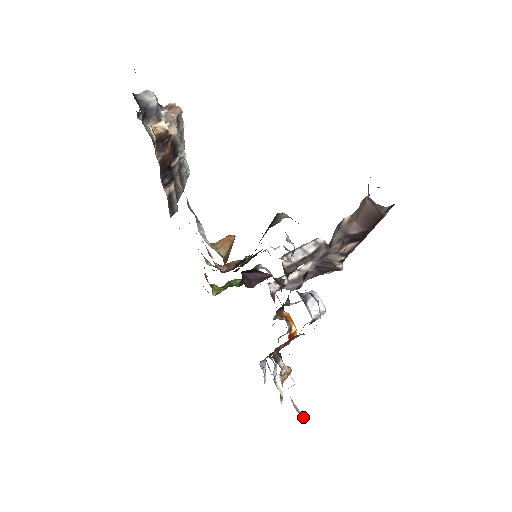
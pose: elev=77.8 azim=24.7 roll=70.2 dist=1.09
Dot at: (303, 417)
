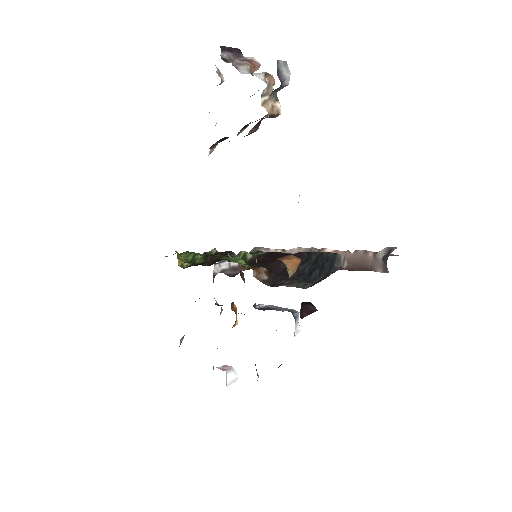
Dot at: occluded
